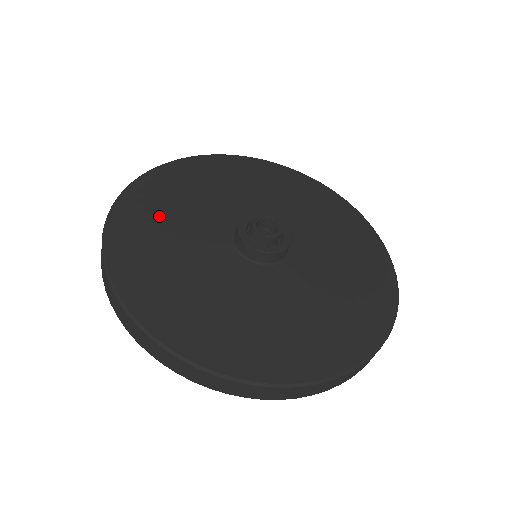
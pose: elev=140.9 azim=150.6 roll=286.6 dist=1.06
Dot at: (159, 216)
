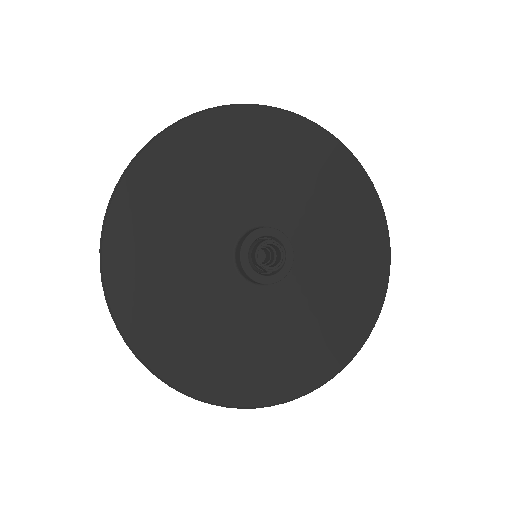
Dot at: (156, 230)
